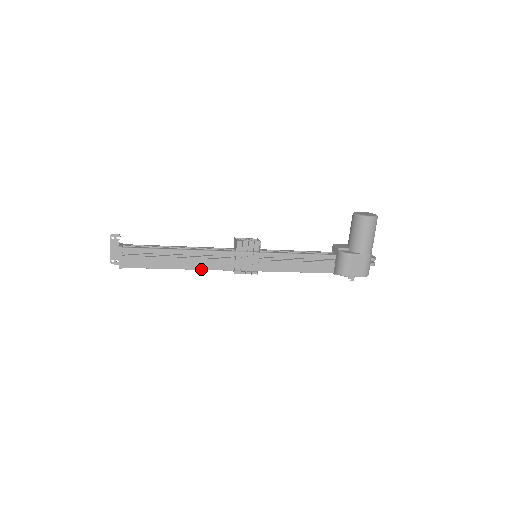
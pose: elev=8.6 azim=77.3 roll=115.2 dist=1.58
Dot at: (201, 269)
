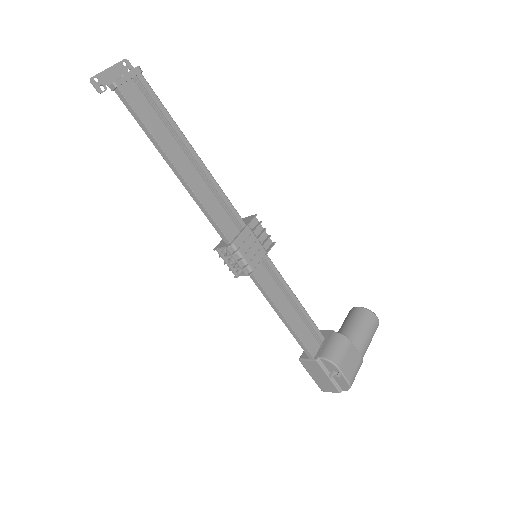
Dot at: (200, 200)
